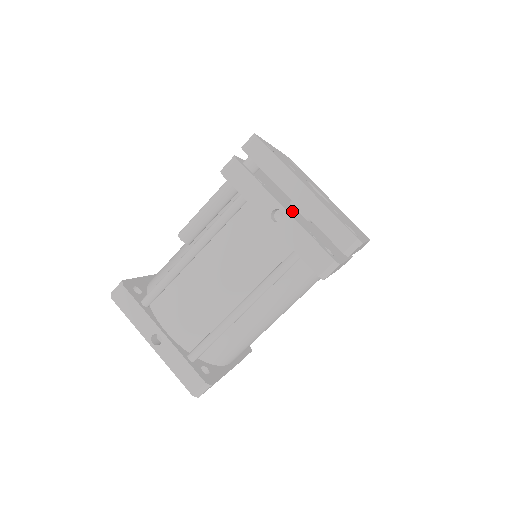
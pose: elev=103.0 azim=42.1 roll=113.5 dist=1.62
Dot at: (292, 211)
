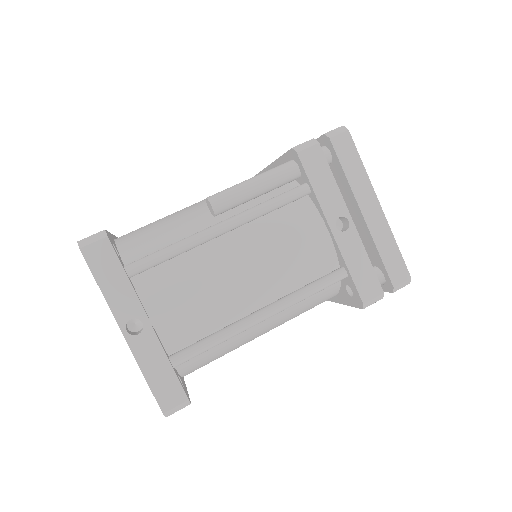
Dot at: occluded
